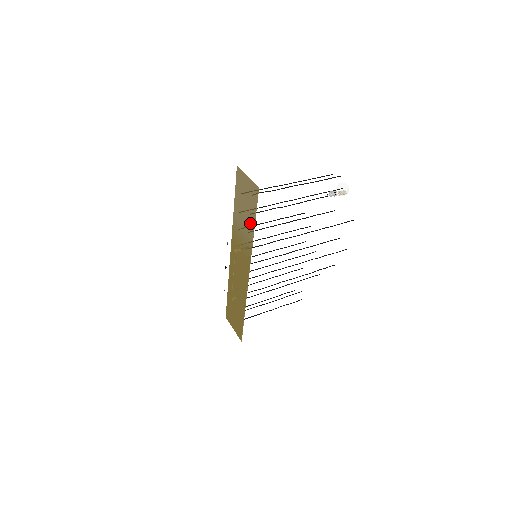
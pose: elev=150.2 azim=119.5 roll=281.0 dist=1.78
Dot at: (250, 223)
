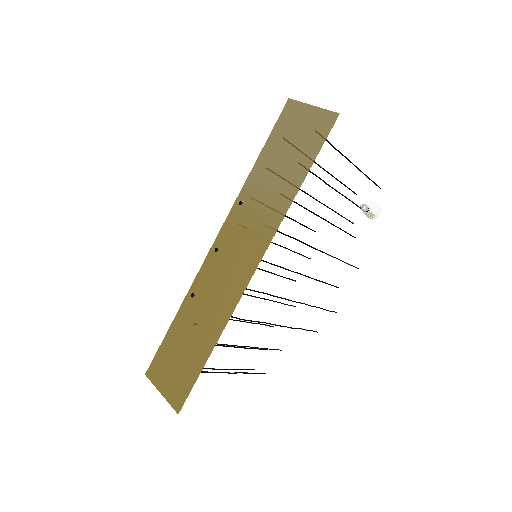
Dot at: (294, 175)
